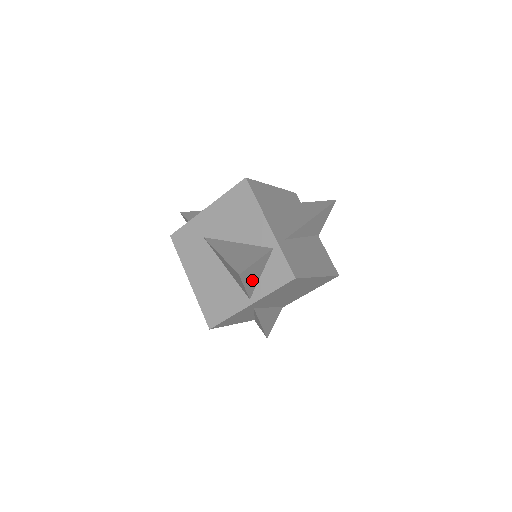
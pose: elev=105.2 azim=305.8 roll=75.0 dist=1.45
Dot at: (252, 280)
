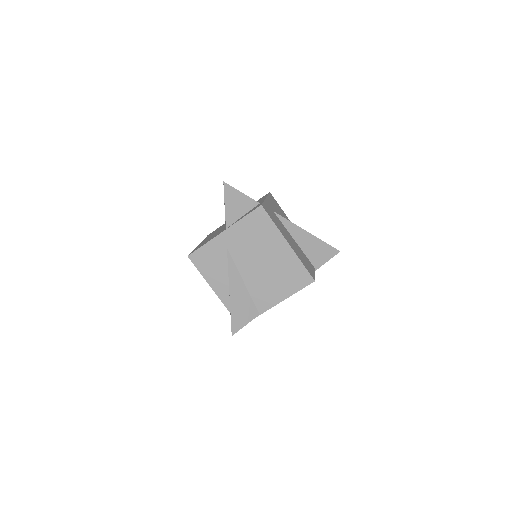
Dot at: (233, 209)
